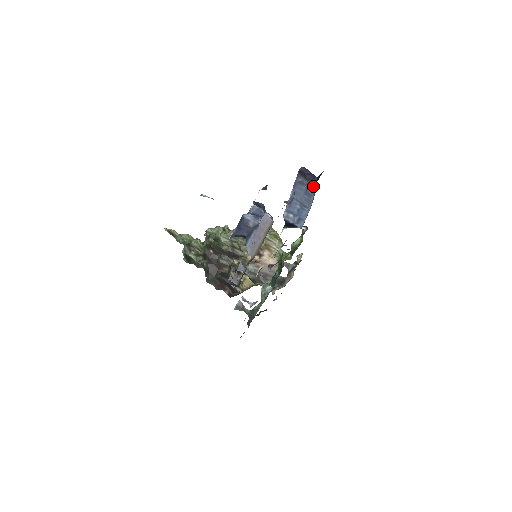
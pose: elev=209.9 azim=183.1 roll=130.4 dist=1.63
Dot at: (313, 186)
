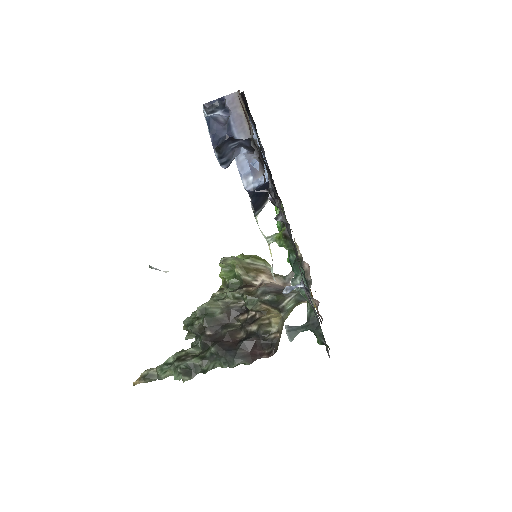
Dot at: occluded
